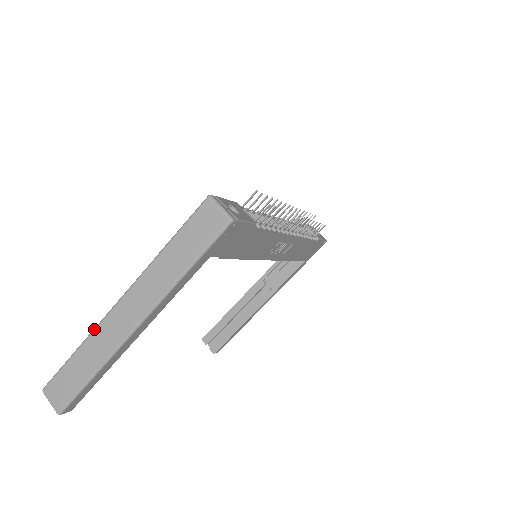
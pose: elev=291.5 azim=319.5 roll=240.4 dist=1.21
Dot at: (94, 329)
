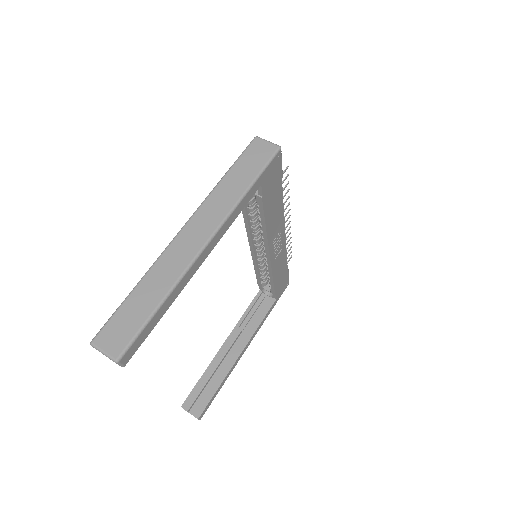
Dot at: (156, 260)
